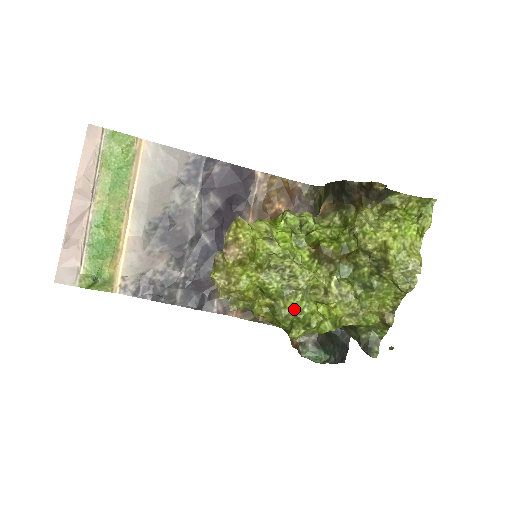
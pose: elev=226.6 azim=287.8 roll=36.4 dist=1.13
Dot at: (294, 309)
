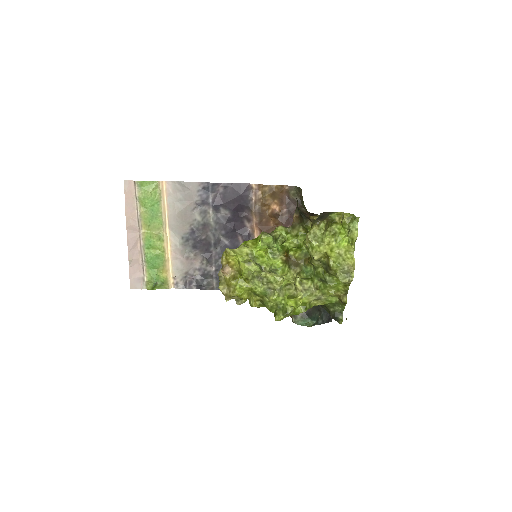
Dot at: (275, 302)
